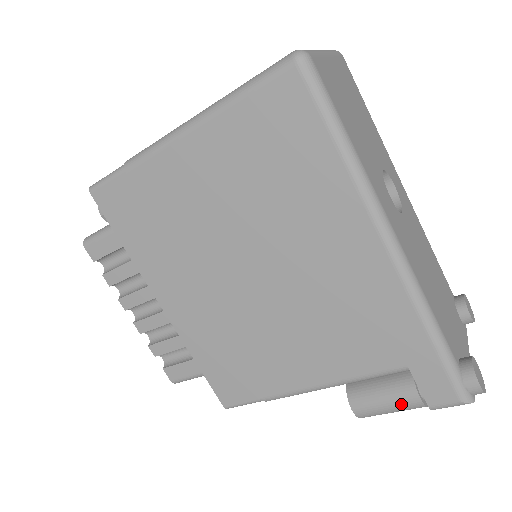
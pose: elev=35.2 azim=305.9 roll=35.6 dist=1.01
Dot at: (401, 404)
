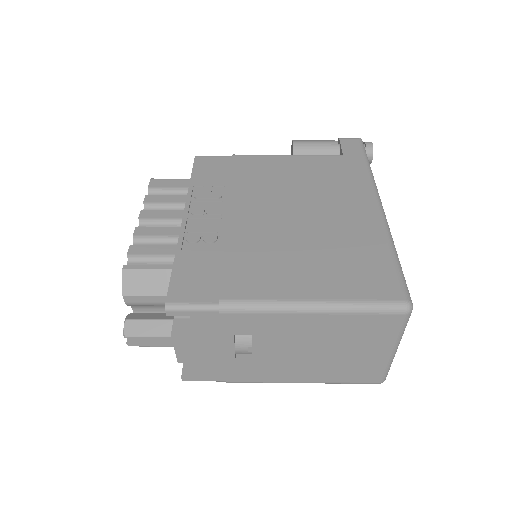
Dot at: occluded
